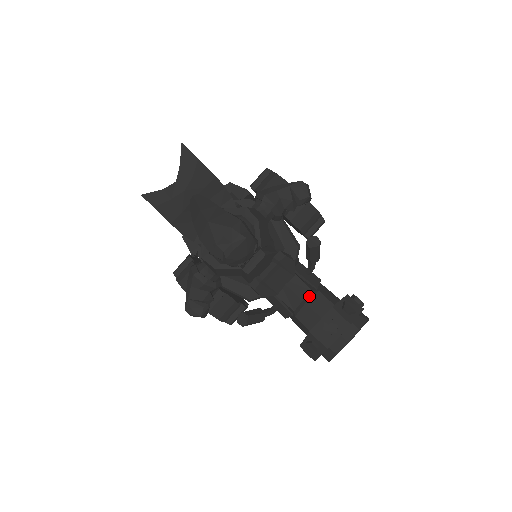
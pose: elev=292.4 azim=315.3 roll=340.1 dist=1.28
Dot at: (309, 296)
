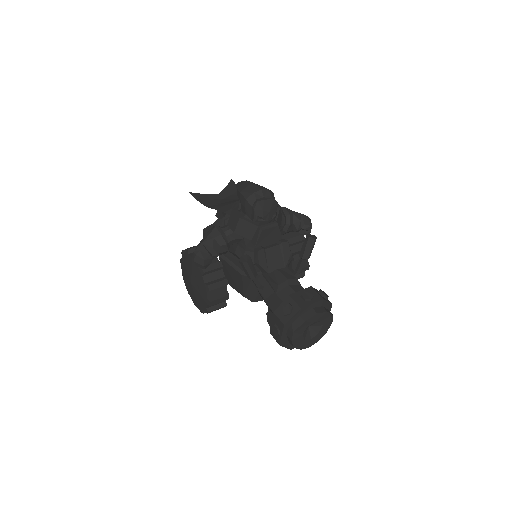
Dot at: (293, 281)
